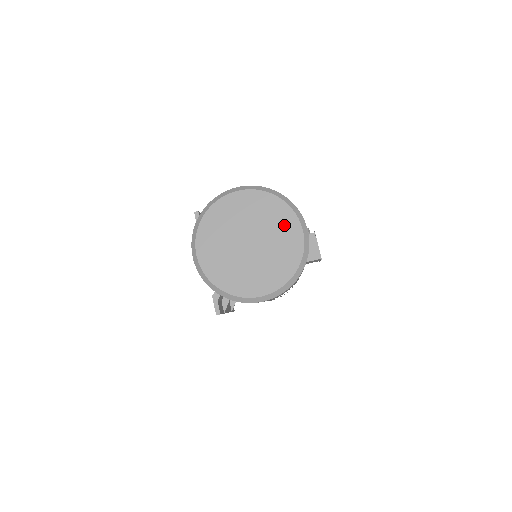
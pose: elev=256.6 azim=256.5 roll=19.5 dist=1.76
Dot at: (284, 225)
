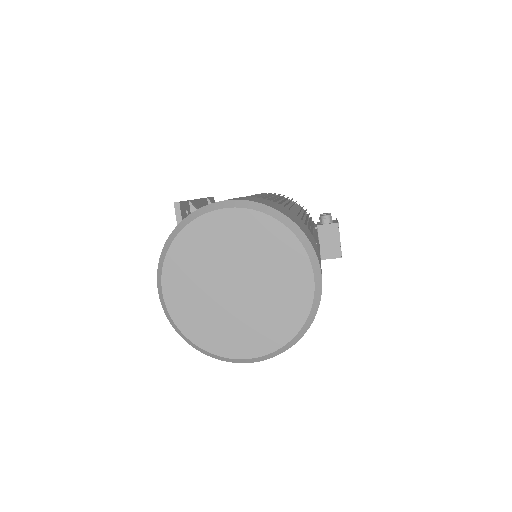
Dot at: (288, 267)
